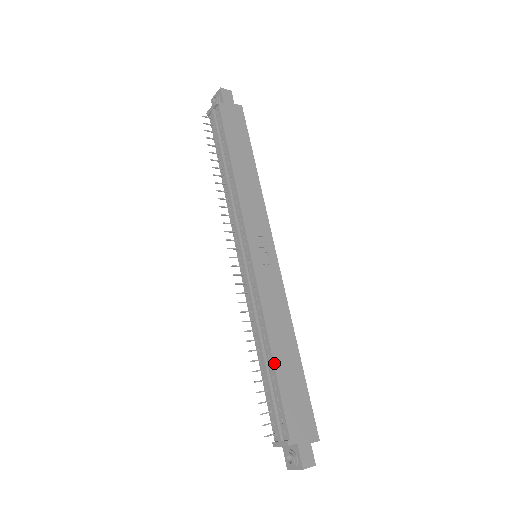
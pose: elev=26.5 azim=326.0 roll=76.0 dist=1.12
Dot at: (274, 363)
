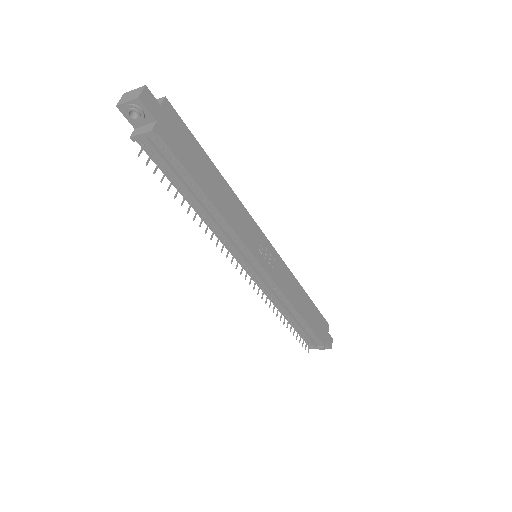
Dot at: (304, 320)
